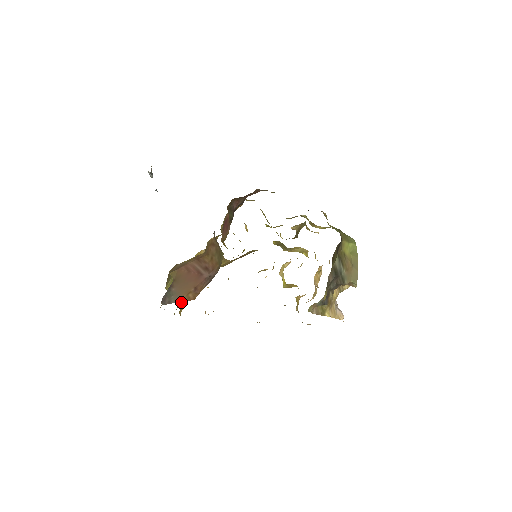
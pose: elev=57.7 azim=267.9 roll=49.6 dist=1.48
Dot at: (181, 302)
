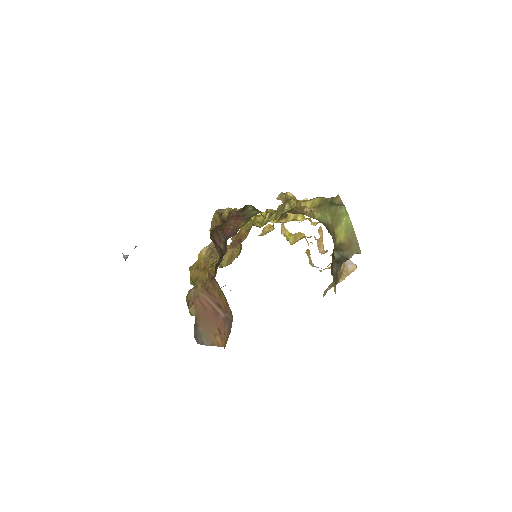
Dot at: occluded
